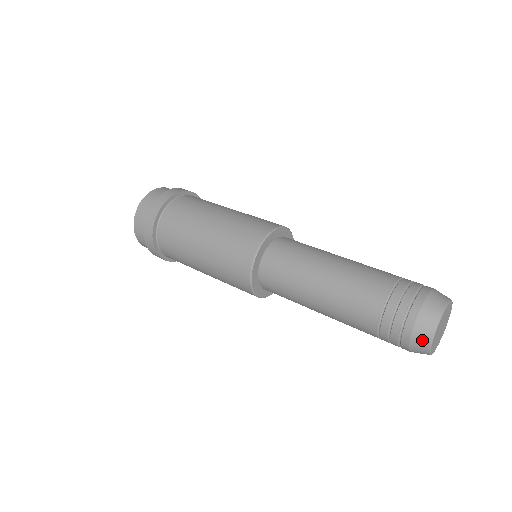
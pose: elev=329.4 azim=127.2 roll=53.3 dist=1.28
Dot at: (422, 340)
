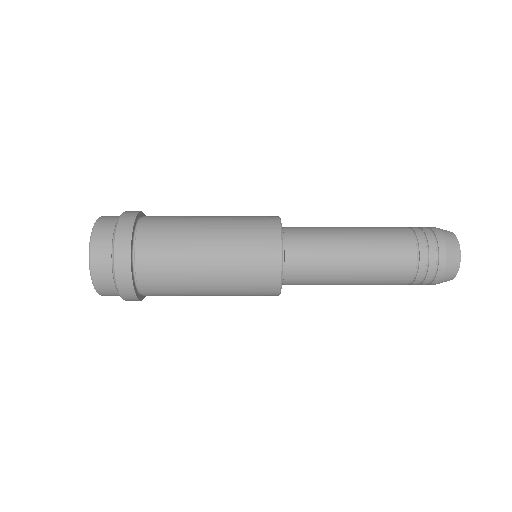
Dot at: (452, 270)
